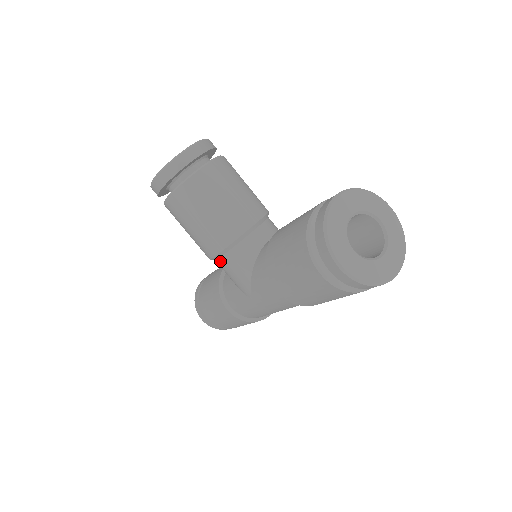
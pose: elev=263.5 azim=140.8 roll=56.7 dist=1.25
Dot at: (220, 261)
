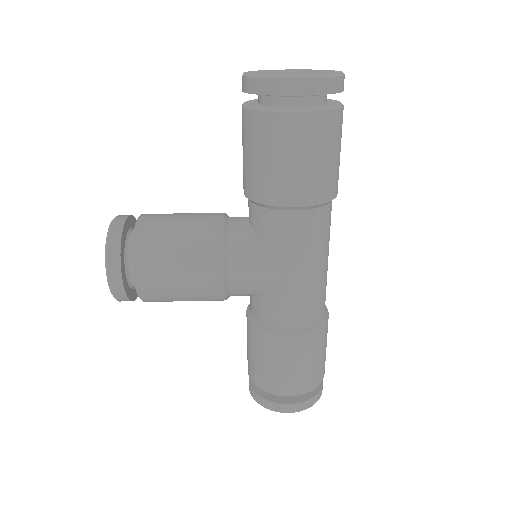
Dot at: (232, 275)
